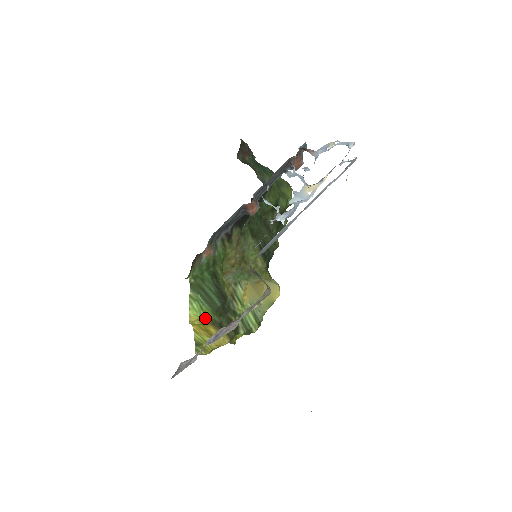
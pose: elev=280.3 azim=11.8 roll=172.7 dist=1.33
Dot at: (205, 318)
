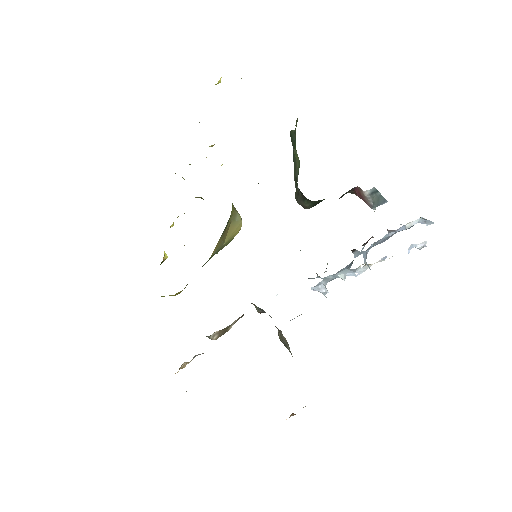
Dot at: occluded
